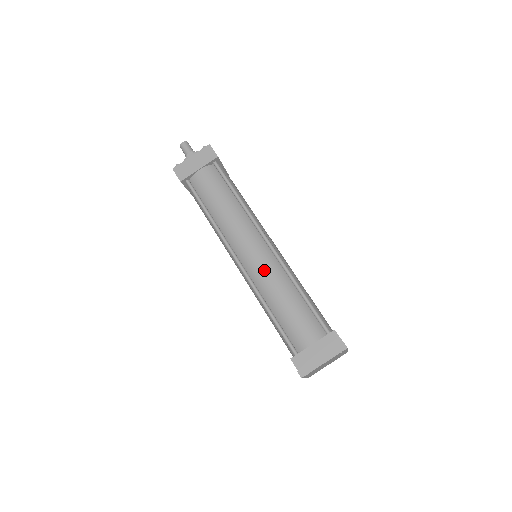
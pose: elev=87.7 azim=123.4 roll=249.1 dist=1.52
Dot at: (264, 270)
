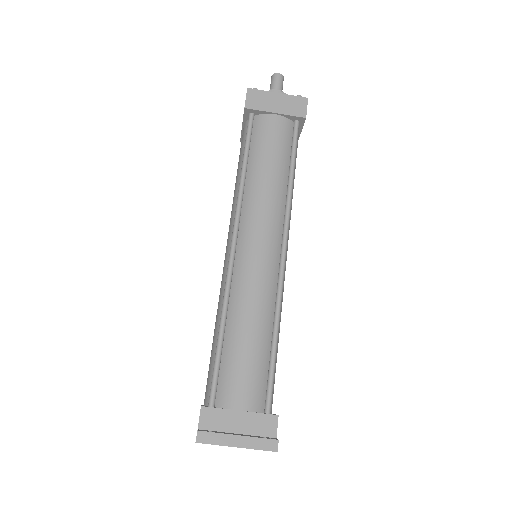
Dot at: (255, 280)
